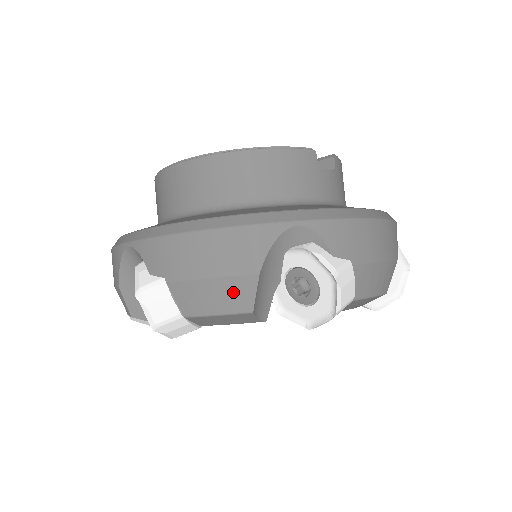
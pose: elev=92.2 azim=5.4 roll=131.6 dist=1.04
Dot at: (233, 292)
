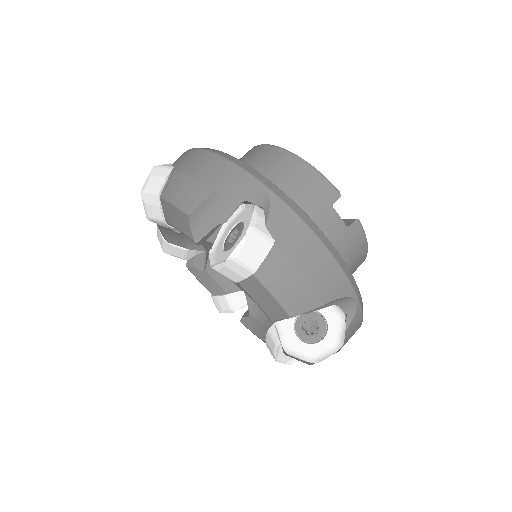
Dot at: (191, 194)
